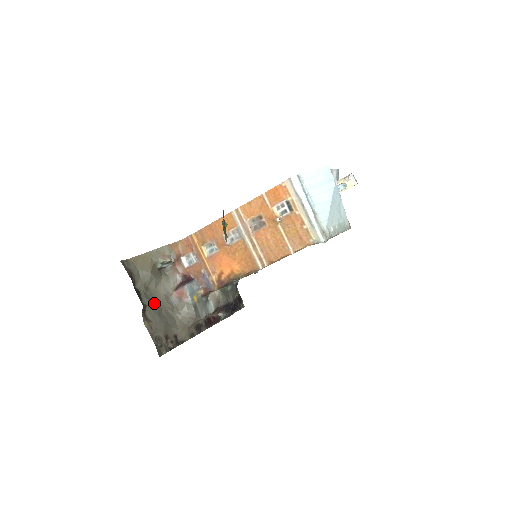
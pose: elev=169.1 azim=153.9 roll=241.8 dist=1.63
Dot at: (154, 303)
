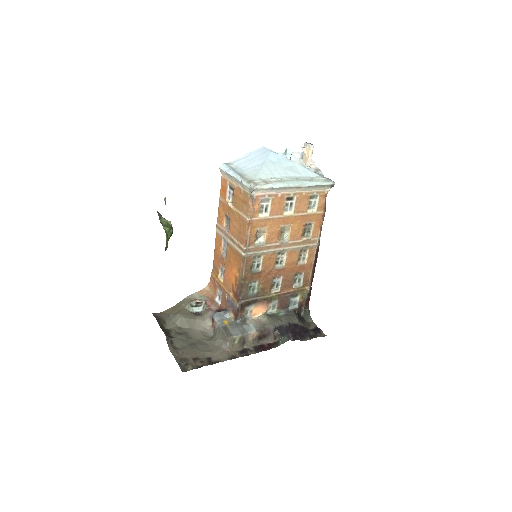
Dot at: (184, 336)
